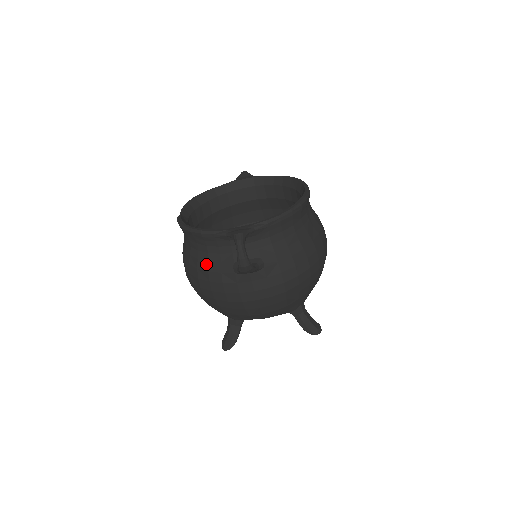
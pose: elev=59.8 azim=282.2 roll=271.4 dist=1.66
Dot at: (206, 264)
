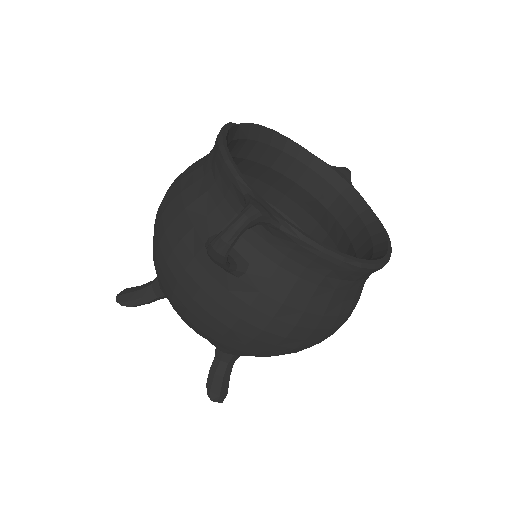
Dot at: (192, 199)
